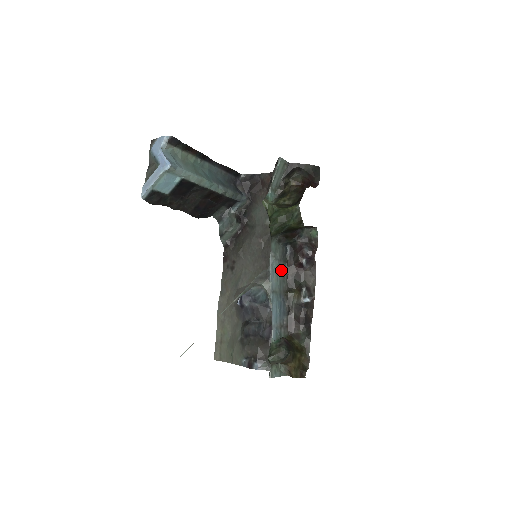
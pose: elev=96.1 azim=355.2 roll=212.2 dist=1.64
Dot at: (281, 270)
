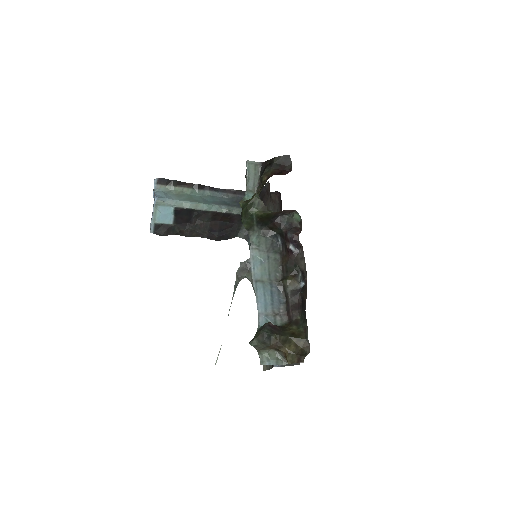
Dot at: (271, 261)
